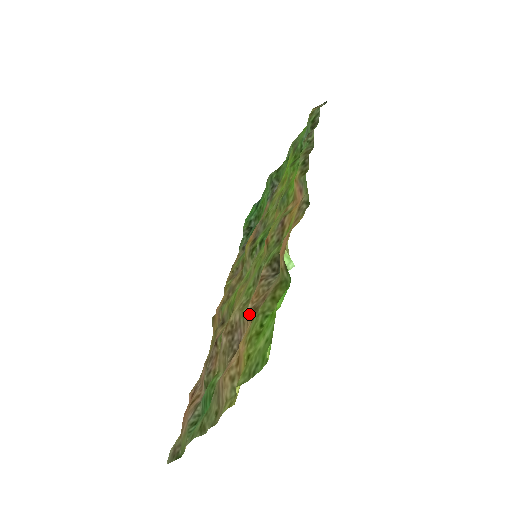
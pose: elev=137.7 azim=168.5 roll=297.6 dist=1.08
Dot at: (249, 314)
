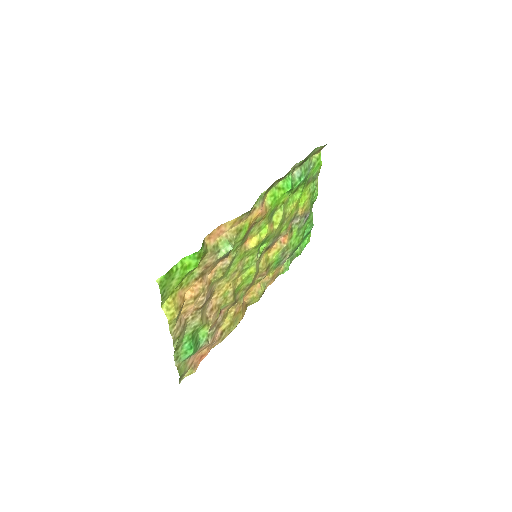
Dot at: (206, 280)
